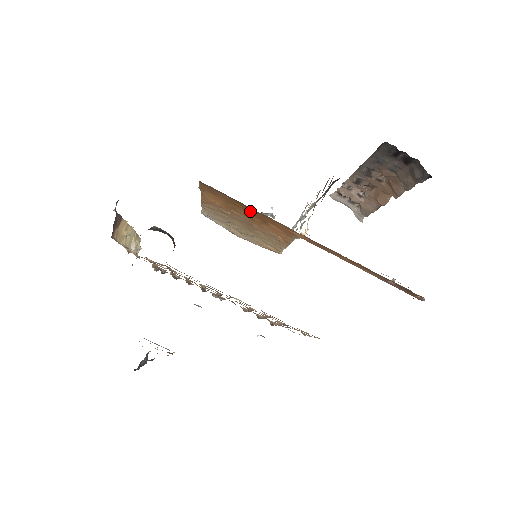
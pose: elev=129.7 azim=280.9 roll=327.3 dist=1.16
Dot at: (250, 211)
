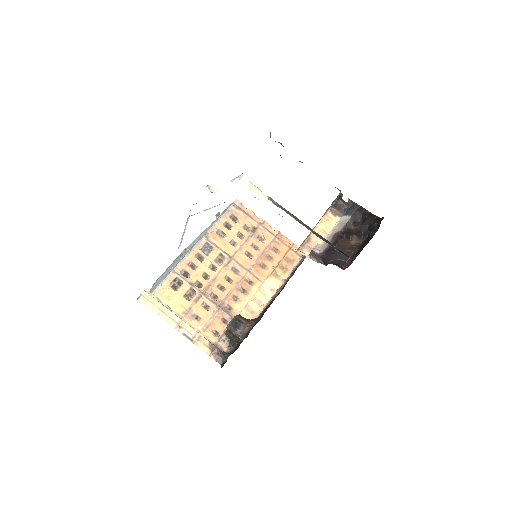
Dot at: occluded
